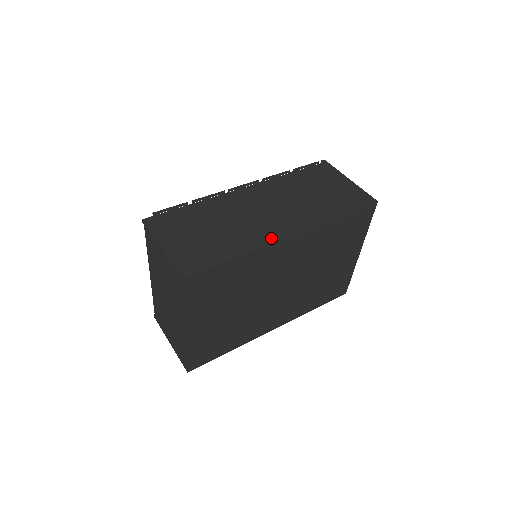
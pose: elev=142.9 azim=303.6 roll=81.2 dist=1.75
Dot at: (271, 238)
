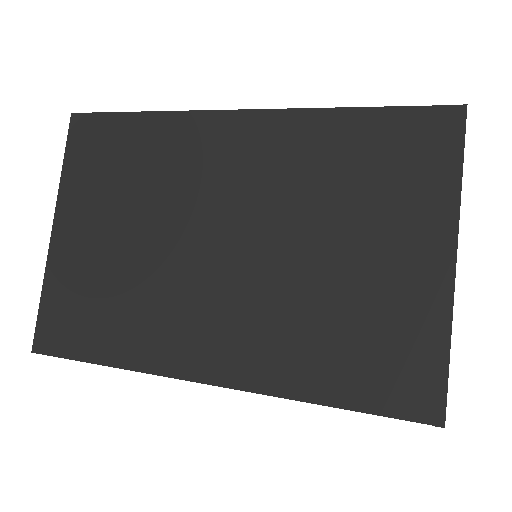
Dot at: occluded
